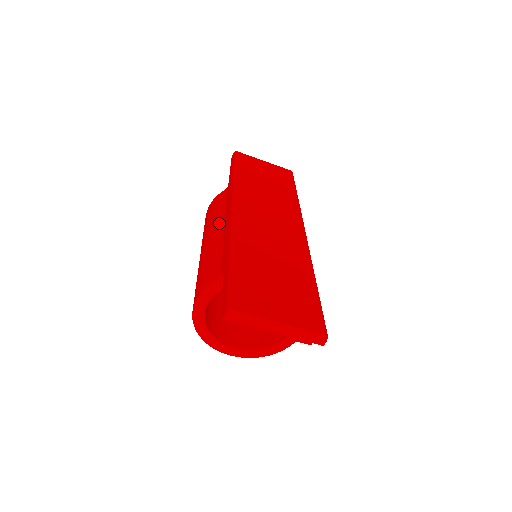
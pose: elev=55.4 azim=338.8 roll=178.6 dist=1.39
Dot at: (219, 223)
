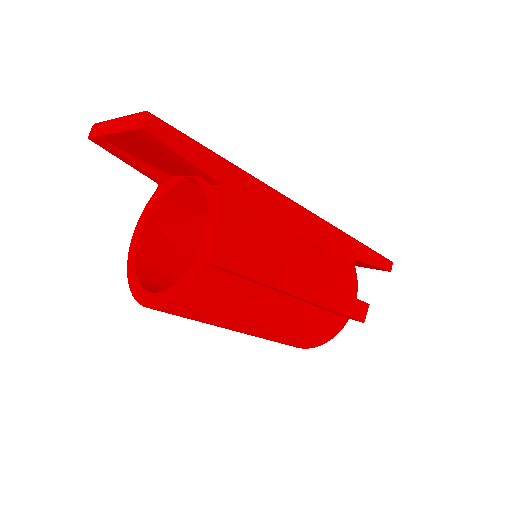
Dot at: occluded
